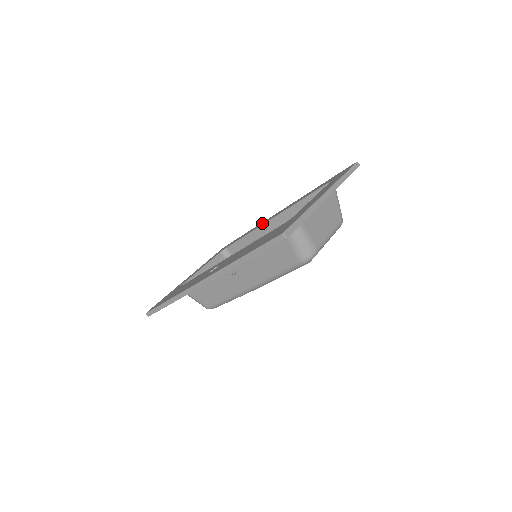
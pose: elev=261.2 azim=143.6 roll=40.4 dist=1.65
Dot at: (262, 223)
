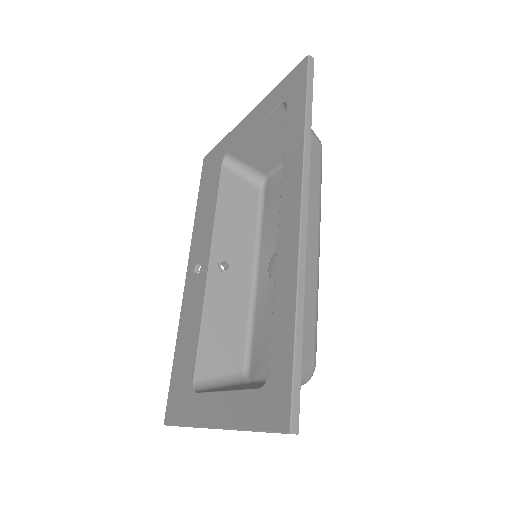
Dot at: (289, 183)
